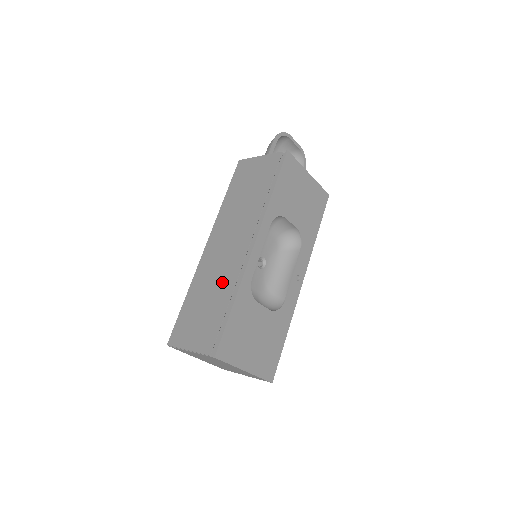
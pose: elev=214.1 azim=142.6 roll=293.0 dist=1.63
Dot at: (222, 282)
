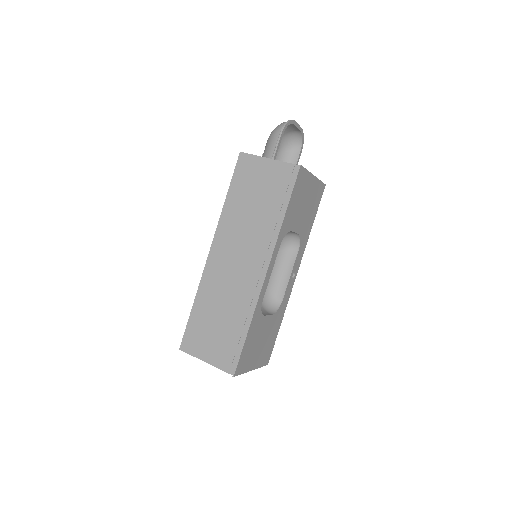
Dot at: (234, 302)
